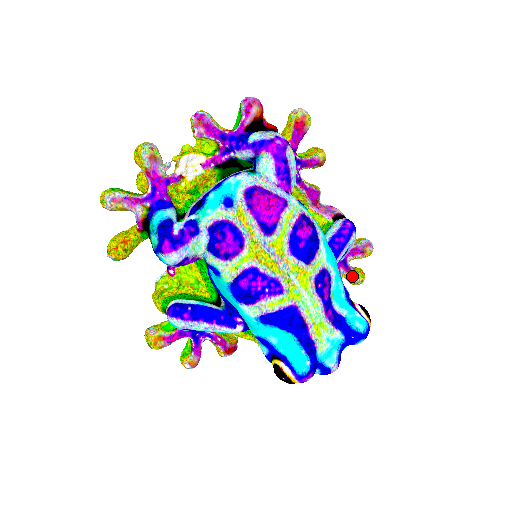
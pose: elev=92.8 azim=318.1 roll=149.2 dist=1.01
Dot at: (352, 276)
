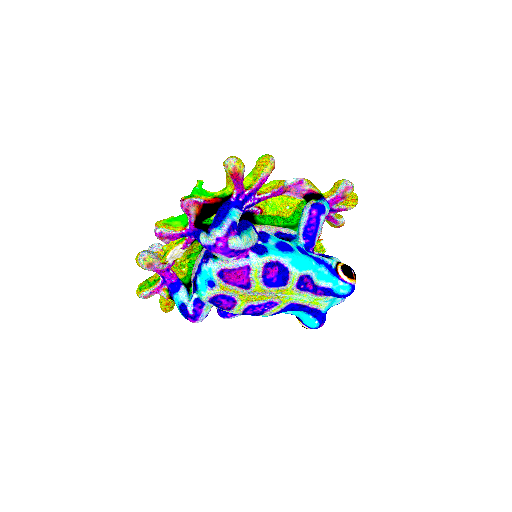
Dot at: (344, 210)
